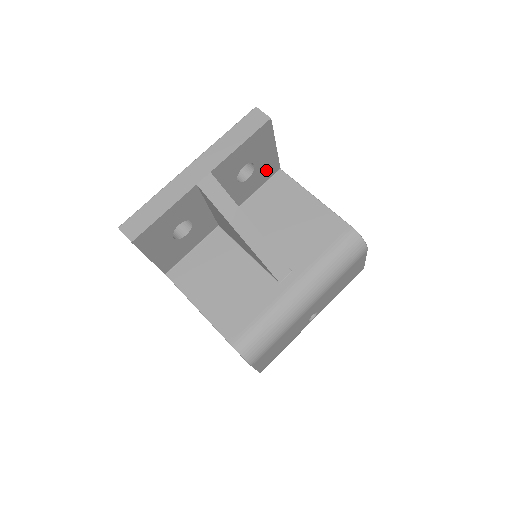
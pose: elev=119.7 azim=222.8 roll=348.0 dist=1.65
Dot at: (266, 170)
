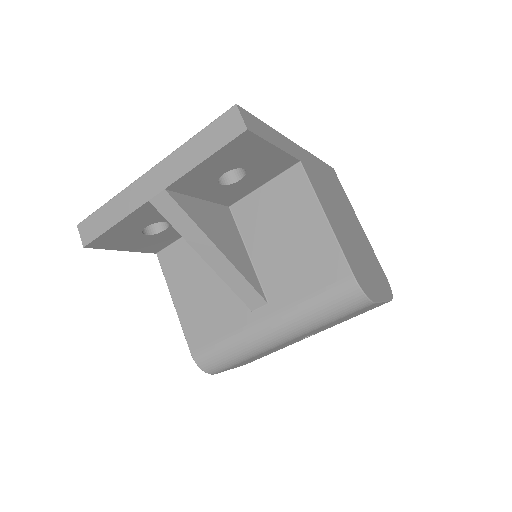
Dot at: (272, 167)
